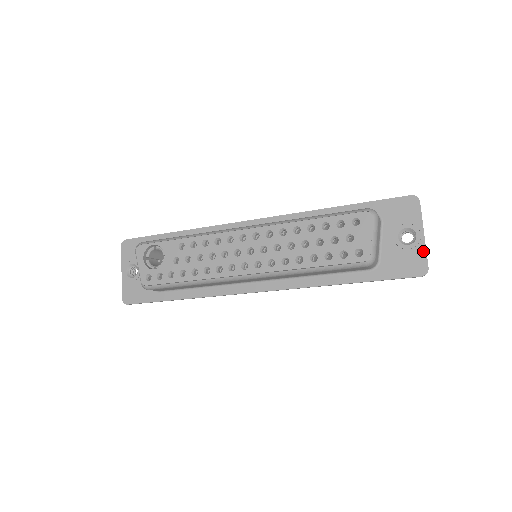
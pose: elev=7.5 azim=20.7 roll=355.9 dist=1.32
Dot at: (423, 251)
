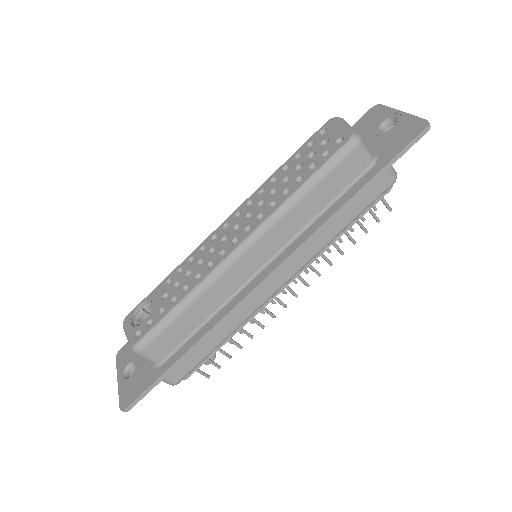
Dot at: (411, 118)
